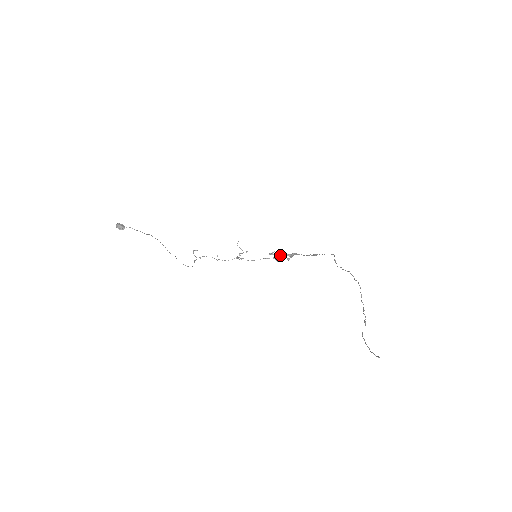
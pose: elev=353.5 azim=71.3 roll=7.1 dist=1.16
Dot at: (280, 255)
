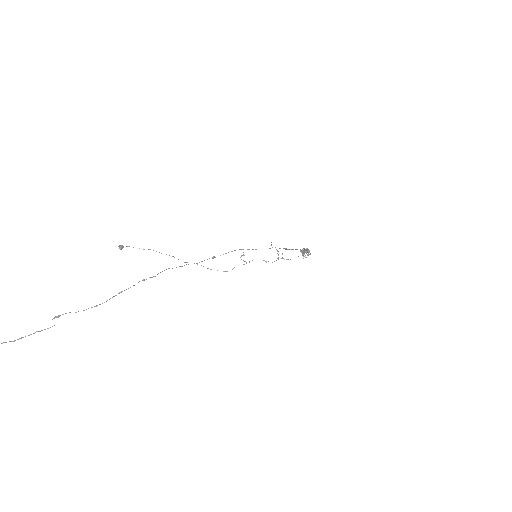
Dot at: (304, 251)
